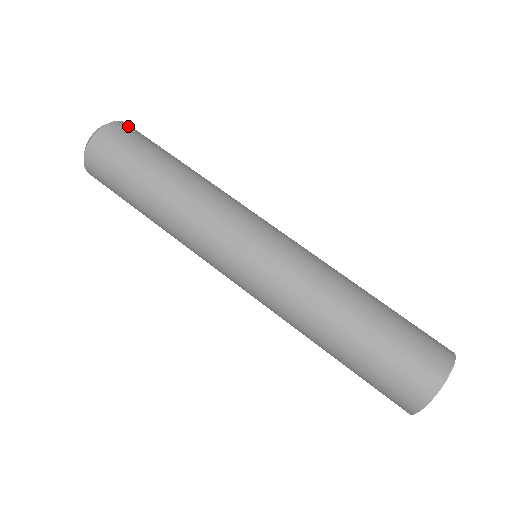
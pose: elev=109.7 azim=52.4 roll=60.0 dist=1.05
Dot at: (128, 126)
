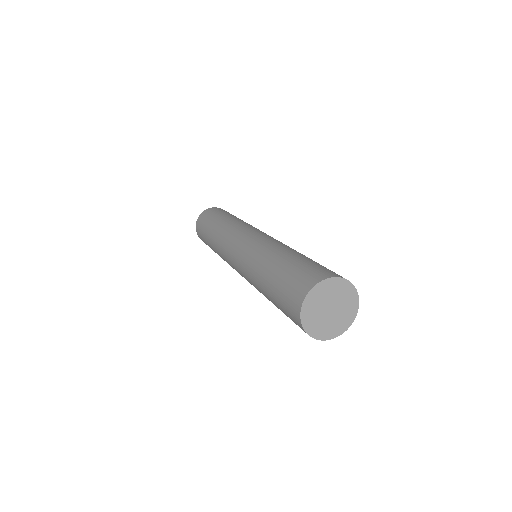
Dot at: (217, 208)
